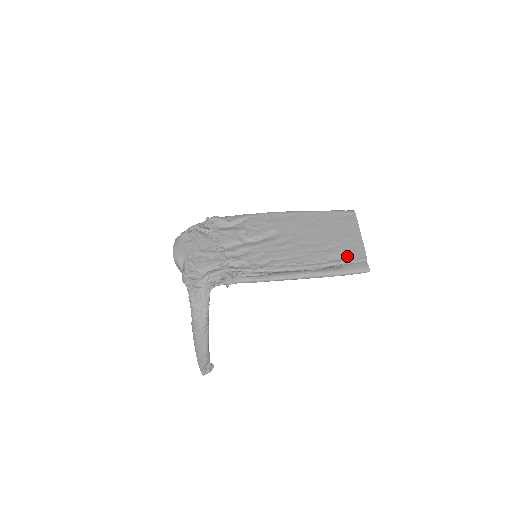
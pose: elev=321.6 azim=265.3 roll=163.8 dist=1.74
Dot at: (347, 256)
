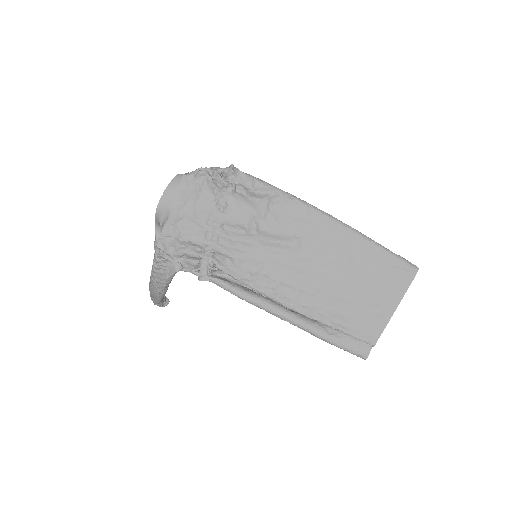
Dot at: (355, 327)
